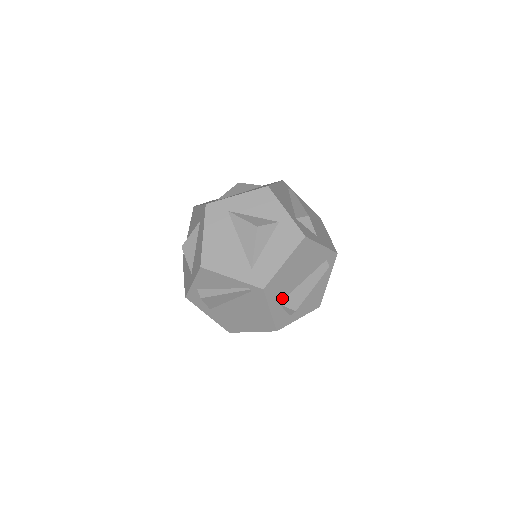
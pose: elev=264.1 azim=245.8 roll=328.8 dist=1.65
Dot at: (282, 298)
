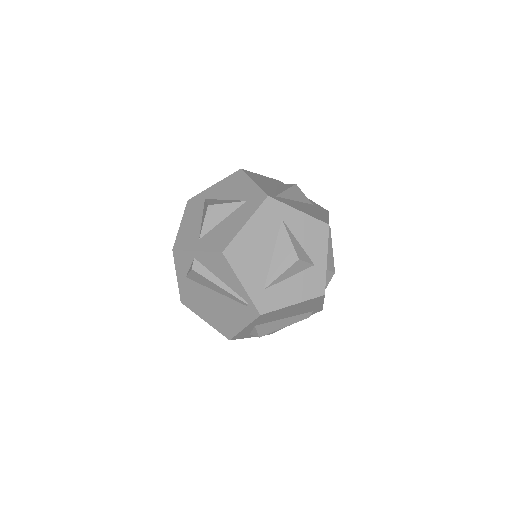
Dot at: (261, 323)
